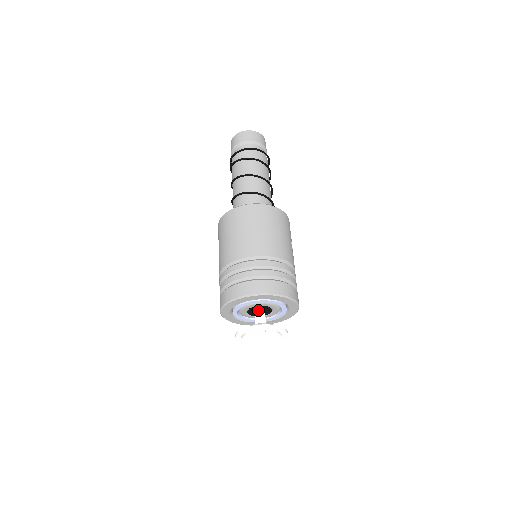
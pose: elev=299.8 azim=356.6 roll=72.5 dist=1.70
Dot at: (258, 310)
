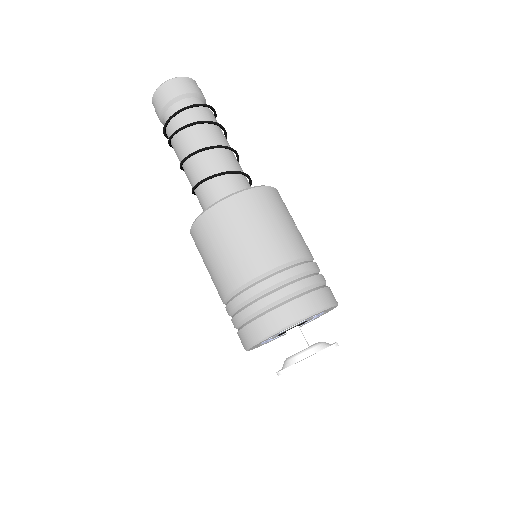
Dot at: (290, 330)
